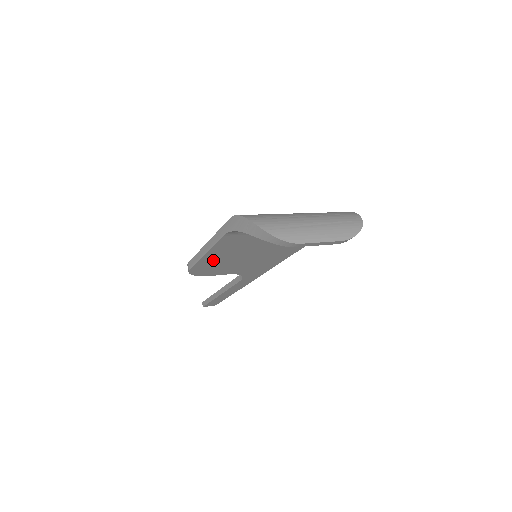
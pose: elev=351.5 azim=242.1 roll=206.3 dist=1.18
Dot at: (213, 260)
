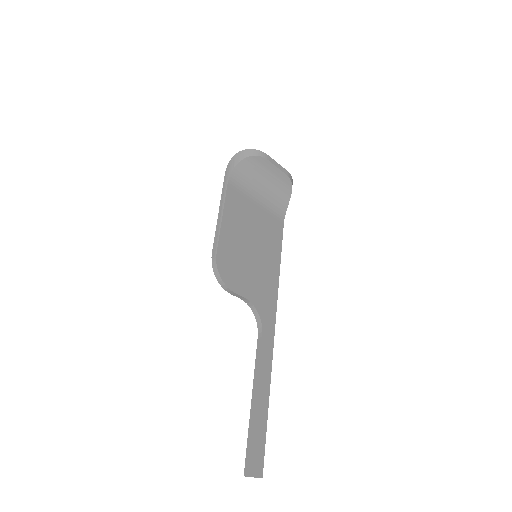
Dot at: (229, 240)
